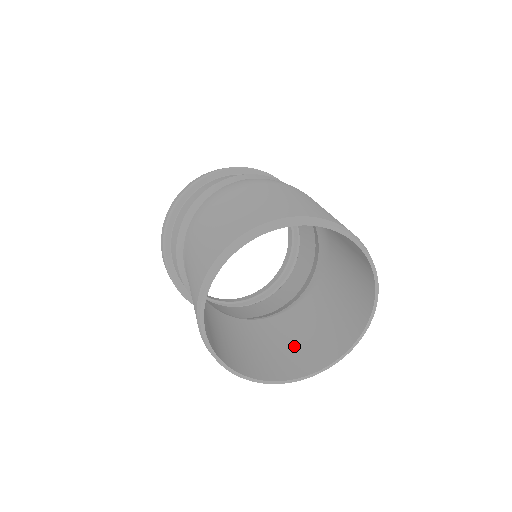
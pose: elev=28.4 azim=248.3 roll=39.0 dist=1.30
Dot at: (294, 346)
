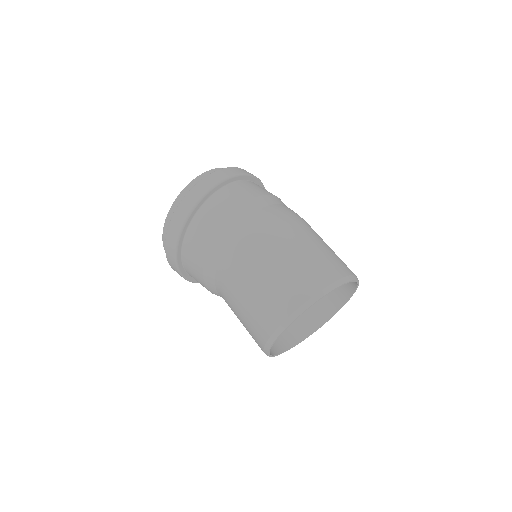
Dot at: occluded
